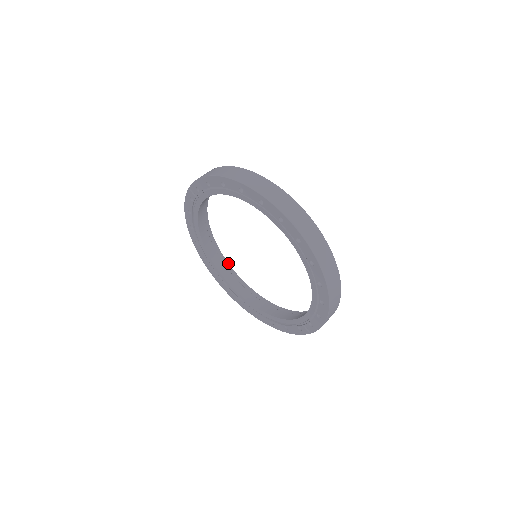
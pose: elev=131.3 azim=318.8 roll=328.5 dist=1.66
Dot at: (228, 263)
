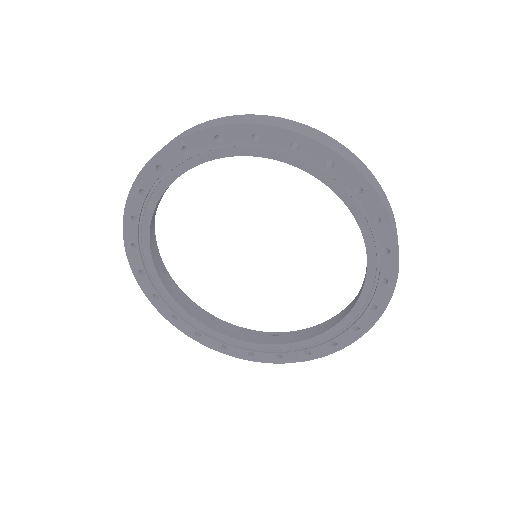
Dot at: occluded
